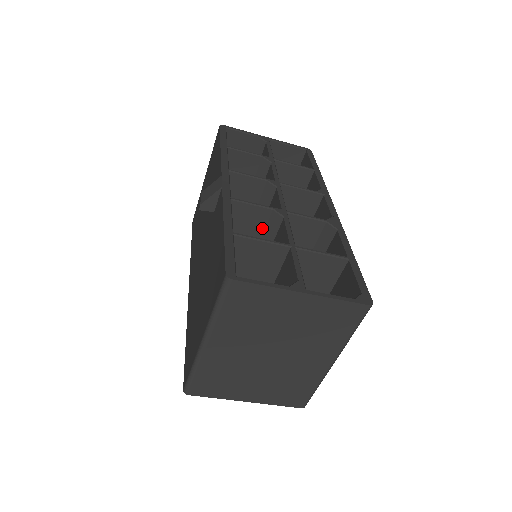
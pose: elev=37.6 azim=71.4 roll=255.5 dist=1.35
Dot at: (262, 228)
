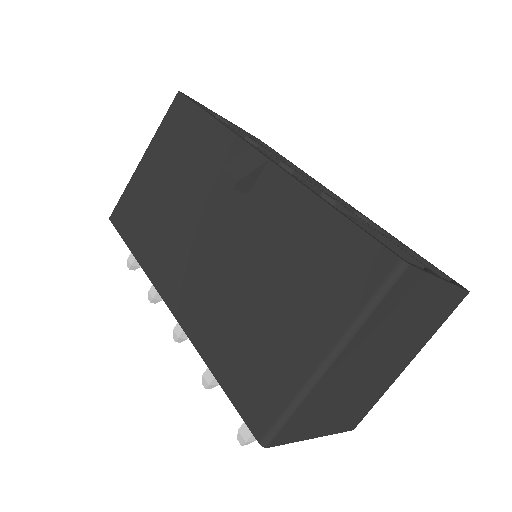
Dot at: occluded
